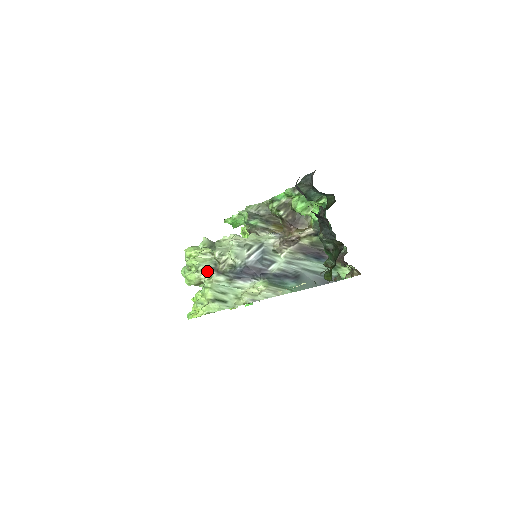
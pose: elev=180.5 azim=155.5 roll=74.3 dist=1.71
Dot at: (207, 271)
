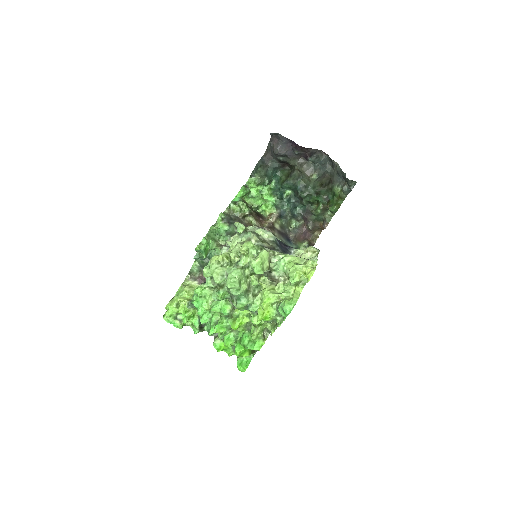
Dot at: (265, 249)
